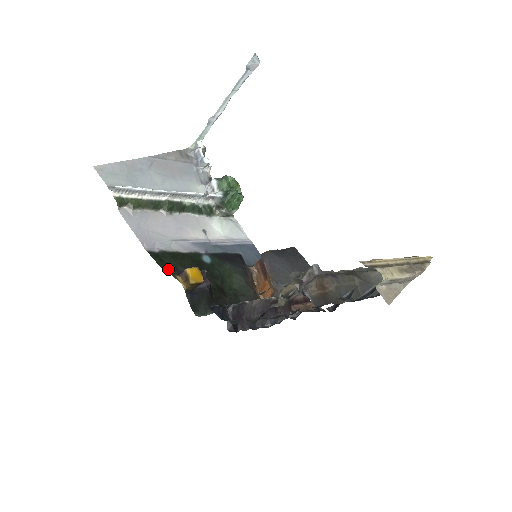
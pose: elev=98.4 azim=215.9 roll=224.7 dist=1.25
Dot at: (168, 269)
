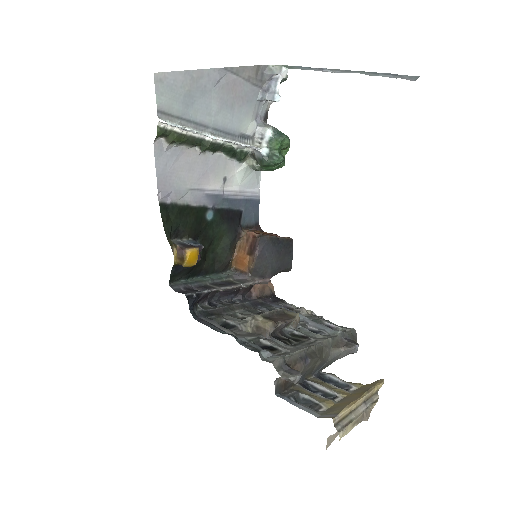
Dot at: (170, 232)
